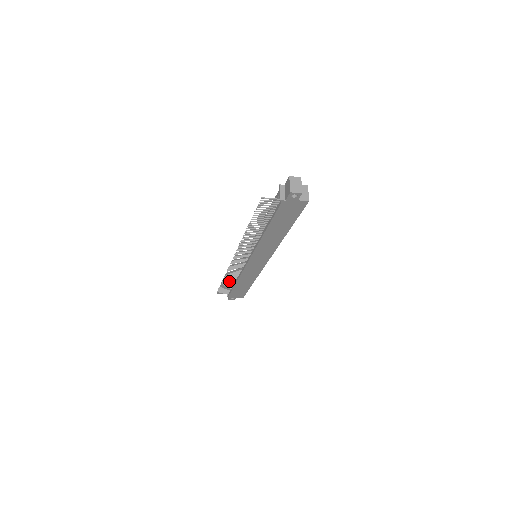
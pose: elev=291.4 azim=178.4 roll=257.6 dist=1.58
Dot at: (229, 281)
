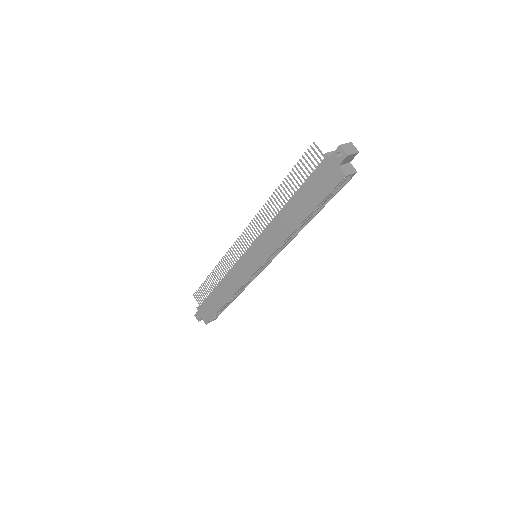
Dot at: occluded
